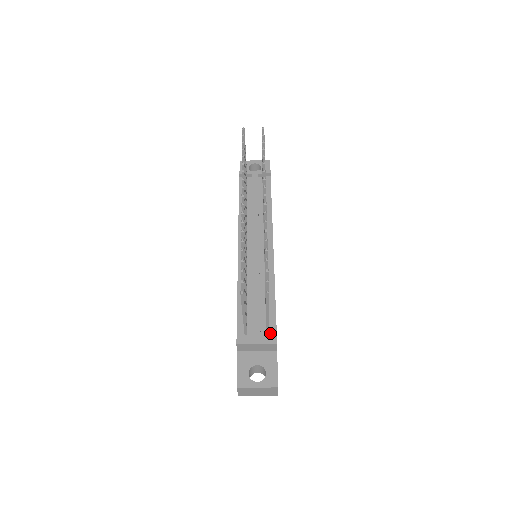
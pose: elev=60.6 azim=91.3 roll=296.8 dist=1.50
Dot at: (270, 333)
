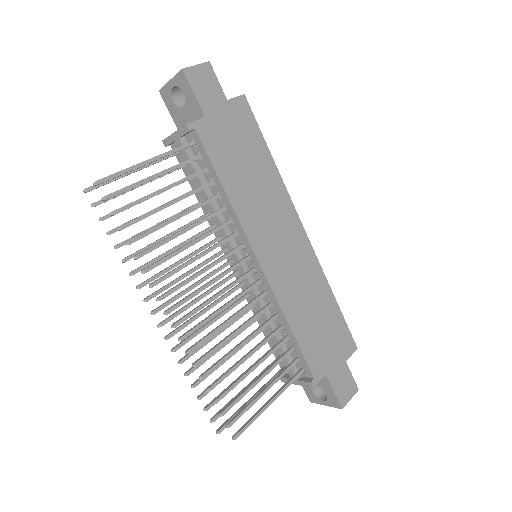
Dot at: (305, 370)
